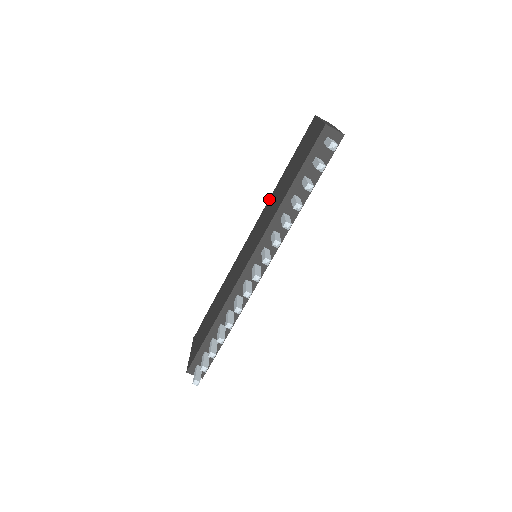
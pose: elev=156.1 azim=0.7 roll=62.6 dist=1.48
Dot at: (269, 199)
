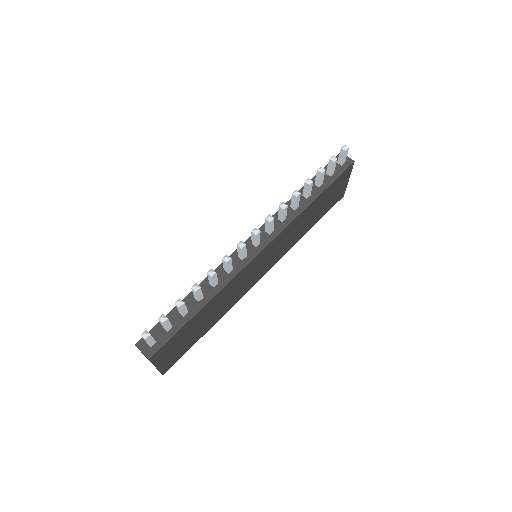
Dot at: occluded
